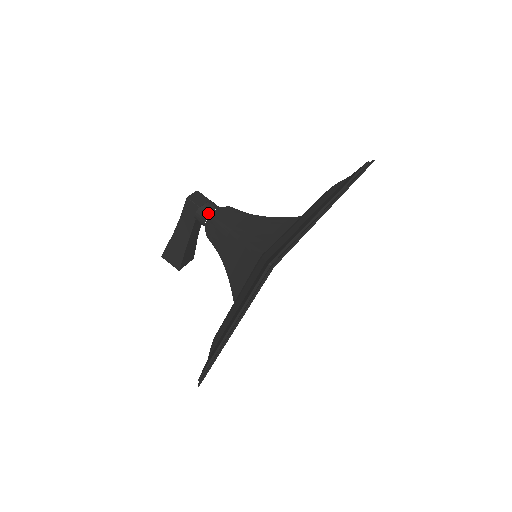
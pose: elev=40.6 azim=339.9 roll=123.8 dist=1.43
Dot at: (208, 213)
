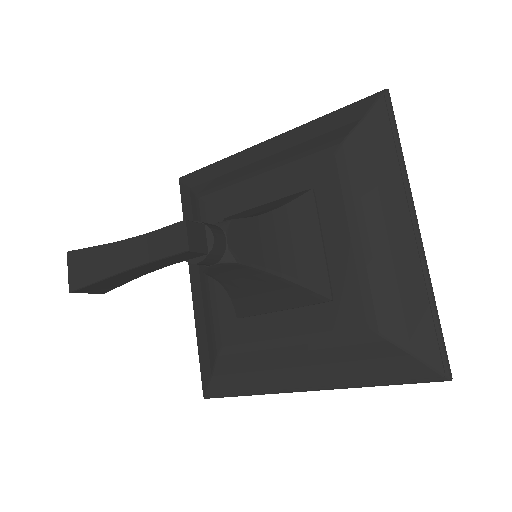
Dot at: (221, 255)
